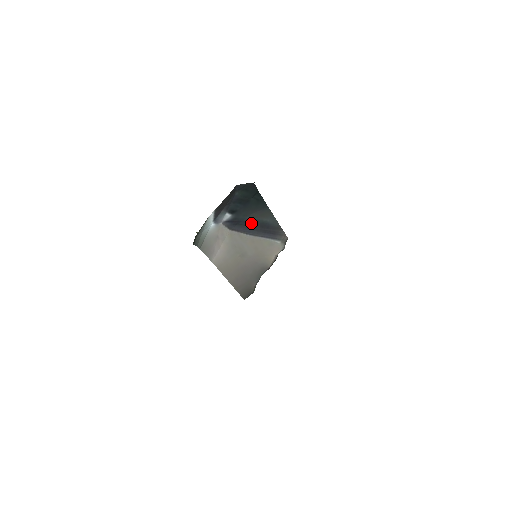
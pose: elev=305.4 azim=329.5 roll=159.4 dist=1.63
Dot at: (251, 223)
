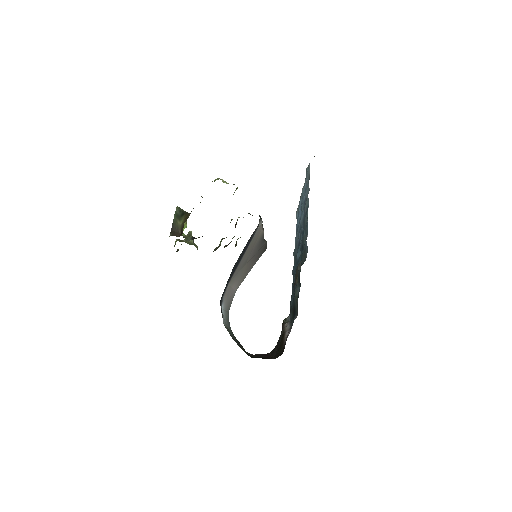
Dot at: (235, 266)
